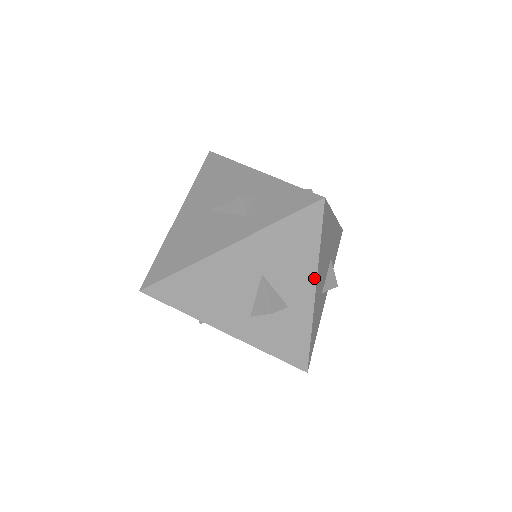
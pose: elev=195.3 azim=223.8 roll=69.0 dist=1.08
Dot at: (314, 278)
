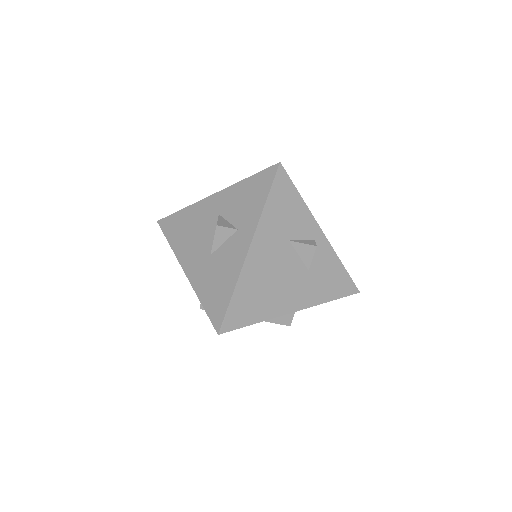
Dot at: occluded
